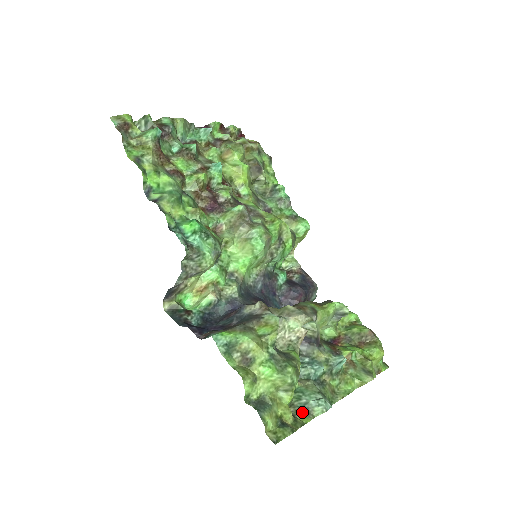
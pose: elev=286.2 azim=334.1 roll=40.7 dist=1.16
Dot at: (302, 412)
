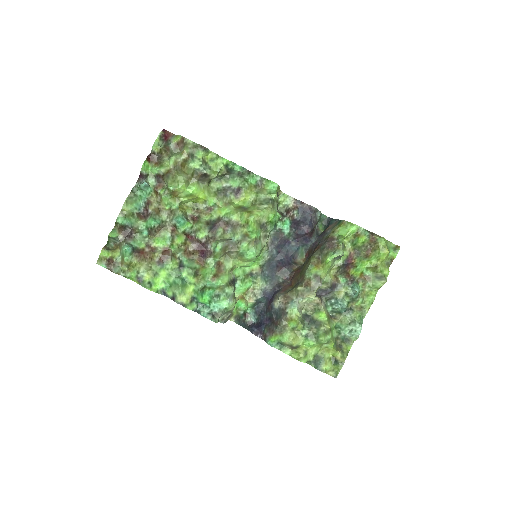
Dot at: (345, 343)
